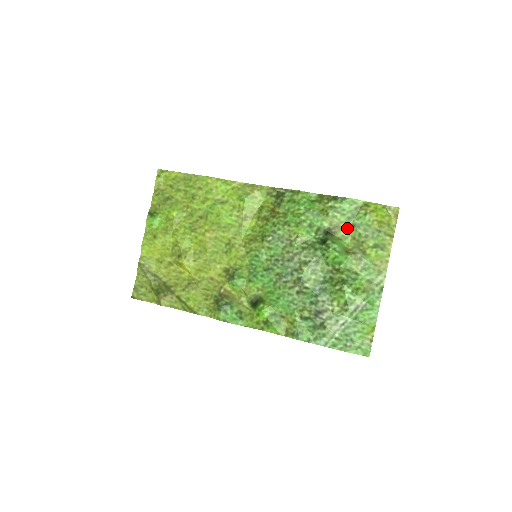
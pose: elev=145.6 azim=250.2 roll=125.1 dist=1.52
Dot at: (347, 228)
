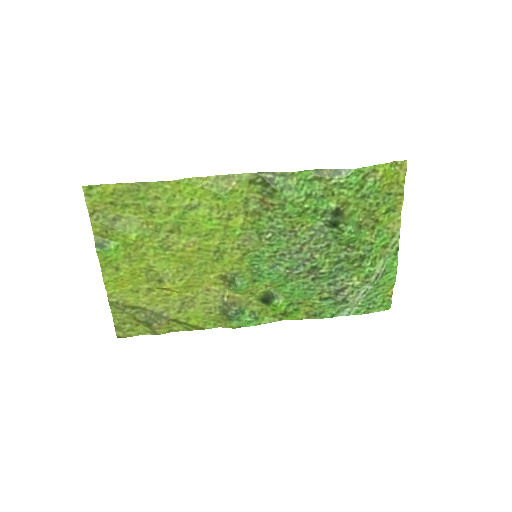
Dot at: (356, 202)
